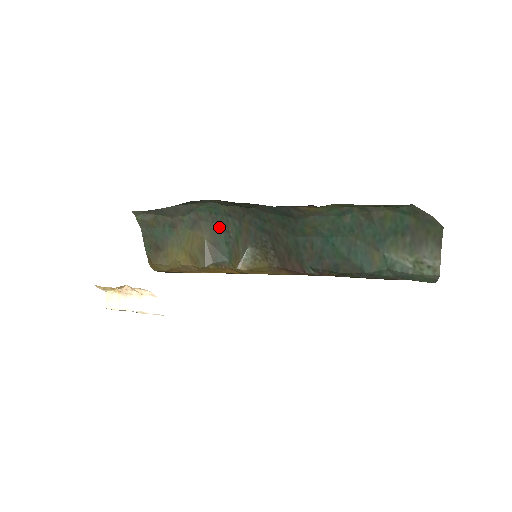
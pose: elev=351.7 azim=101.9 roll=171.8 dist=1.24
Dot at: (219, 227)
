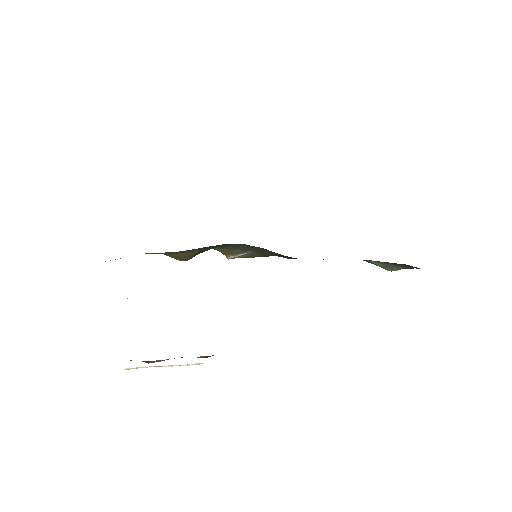
Dot at: occluded
